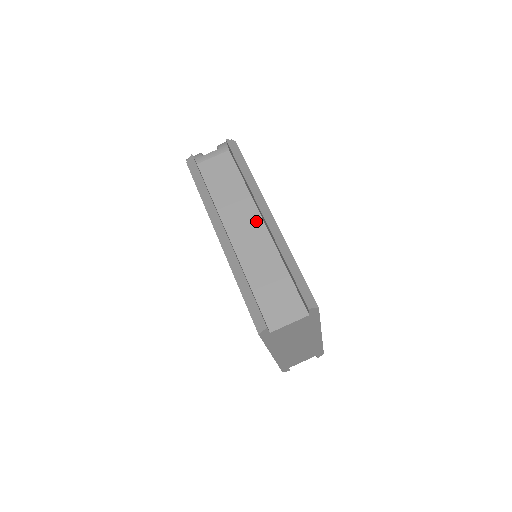
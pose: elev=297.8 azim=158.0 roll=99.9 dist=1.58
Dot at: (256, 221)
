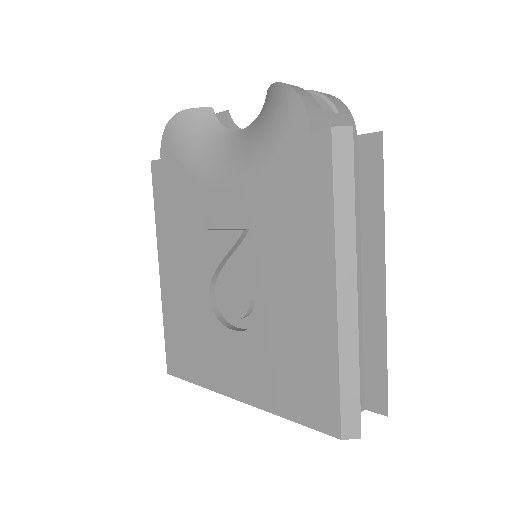
Dot at: (357, 268)
